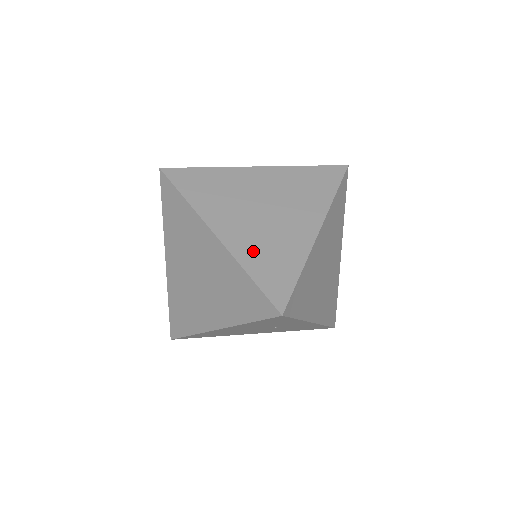
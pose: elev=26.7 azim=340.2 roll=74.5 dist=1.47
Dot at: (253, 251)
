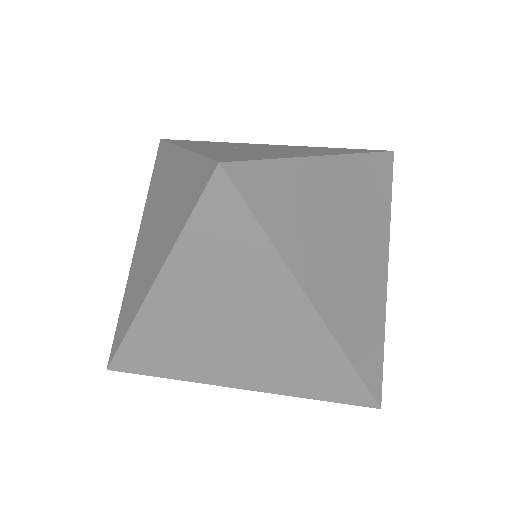
Dot at: (349, 323)
